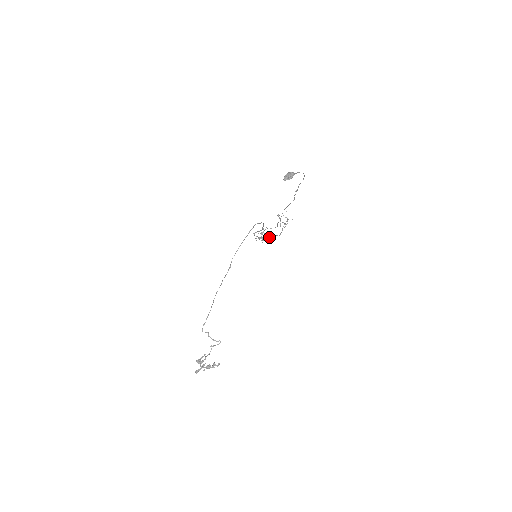
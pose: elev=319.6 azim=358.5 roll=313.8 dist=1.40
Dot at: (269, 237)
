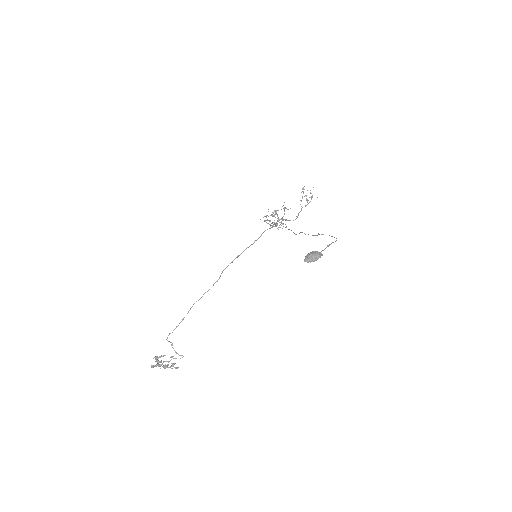
Dot at: (282, 220)
